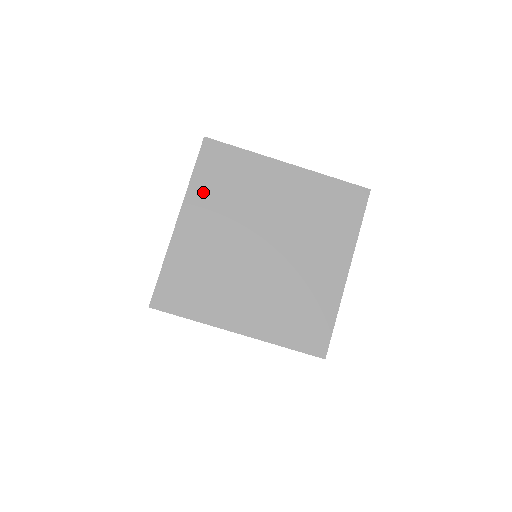
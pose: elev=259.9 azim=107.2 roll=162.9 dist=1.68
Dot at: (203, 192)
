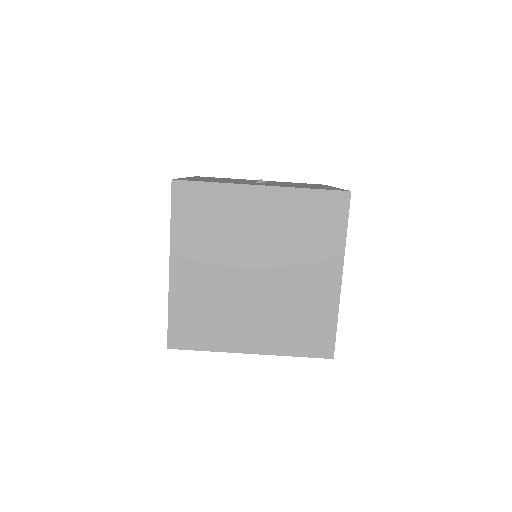
Dot at: (186, 235)
